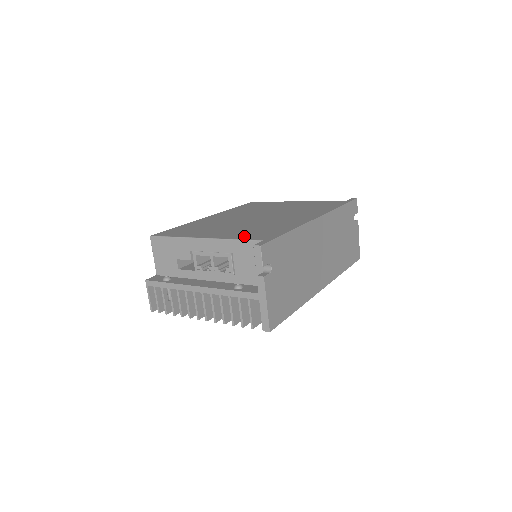
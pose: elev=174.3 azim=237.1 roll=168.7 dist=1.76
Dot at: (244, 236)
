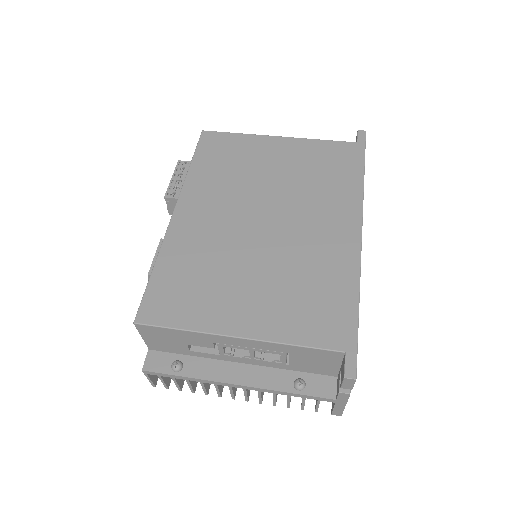
Dot at: (303, 331)
